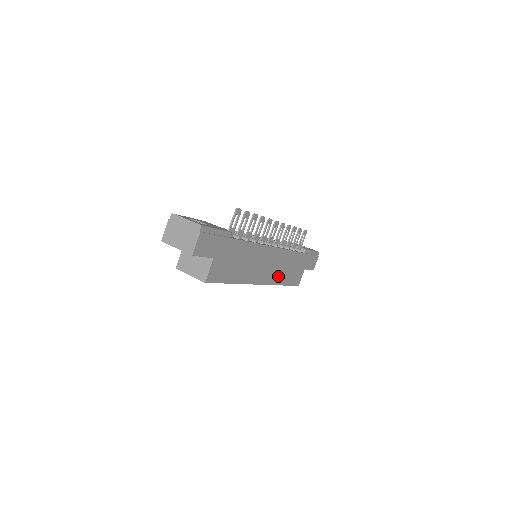
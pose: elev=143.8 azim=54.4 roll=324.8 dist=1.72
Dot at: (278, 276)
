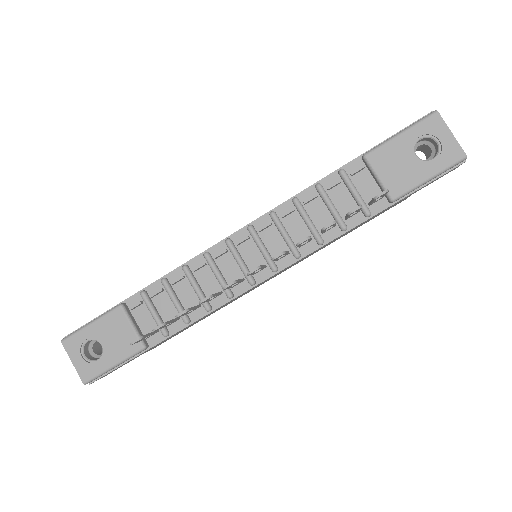
Dot at: occluded
